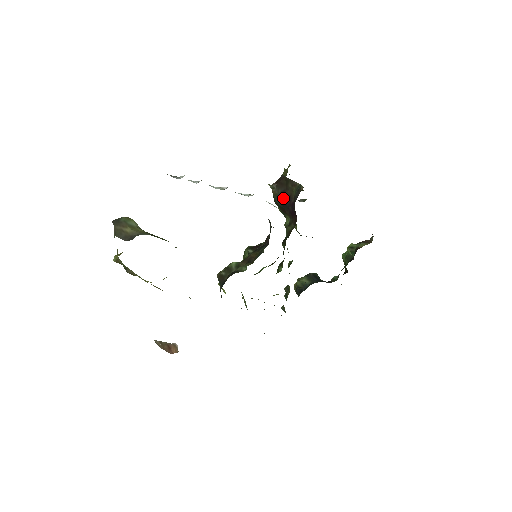
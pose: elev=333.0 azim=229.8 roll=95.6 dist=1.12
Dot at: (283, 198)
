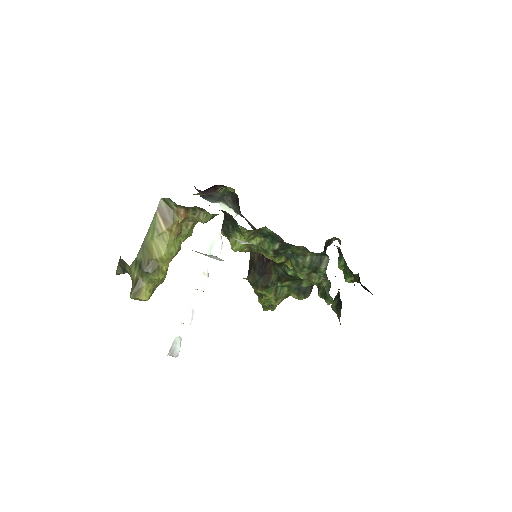
Dot at: (257, 268)
